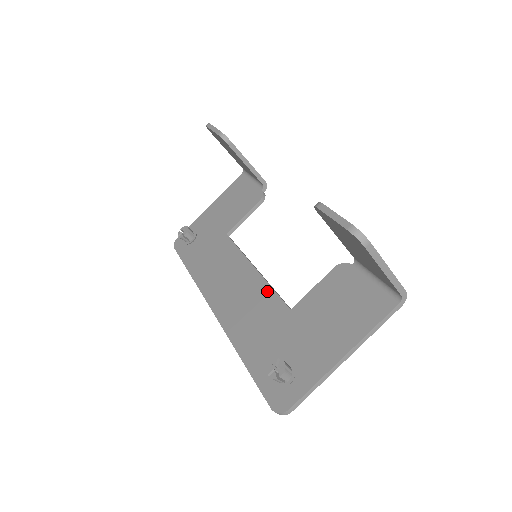
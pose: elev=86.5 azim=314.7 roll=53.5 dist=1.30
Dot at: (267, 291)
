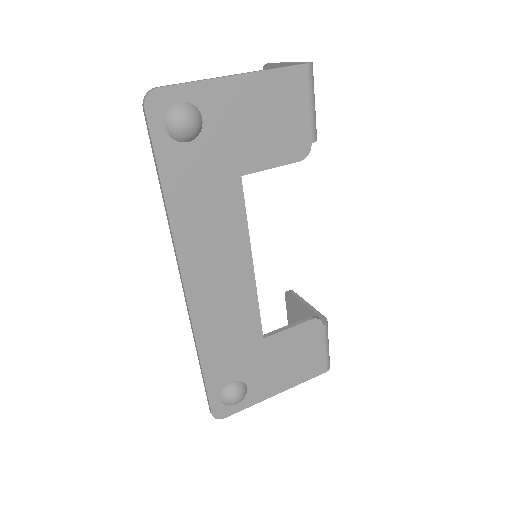
Dot at: (238, 221)
